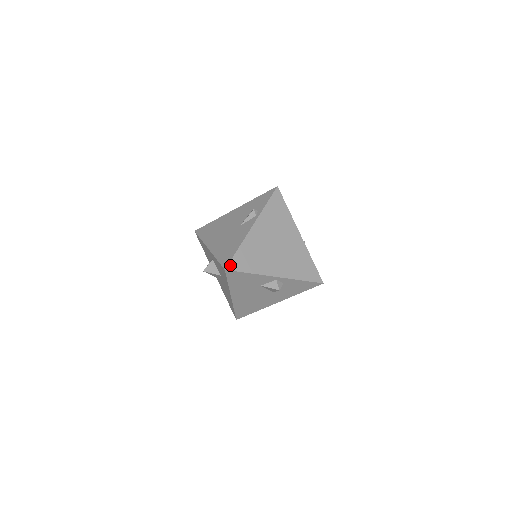
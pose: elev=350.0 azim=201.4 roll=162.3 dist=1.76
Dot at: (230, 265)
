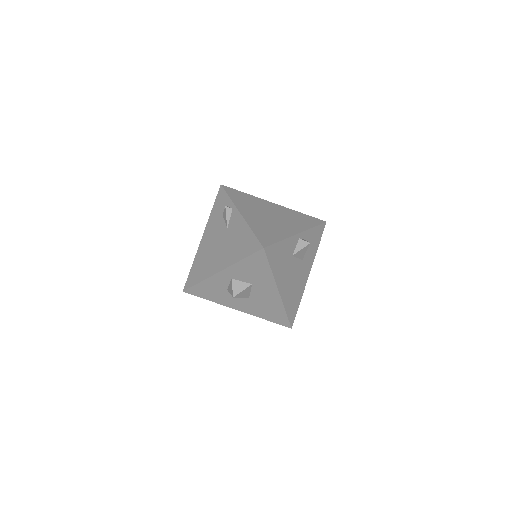
Dot at: (262, 243)
